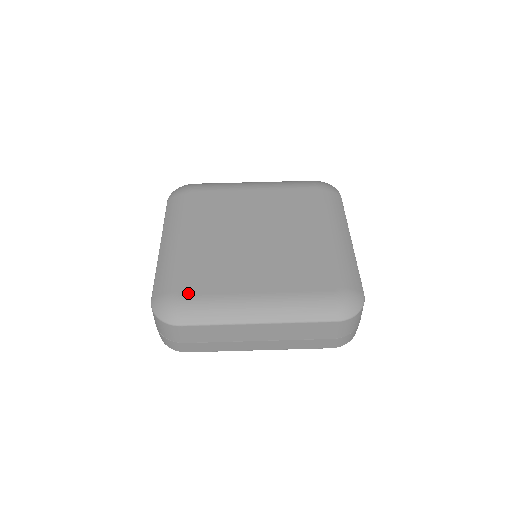
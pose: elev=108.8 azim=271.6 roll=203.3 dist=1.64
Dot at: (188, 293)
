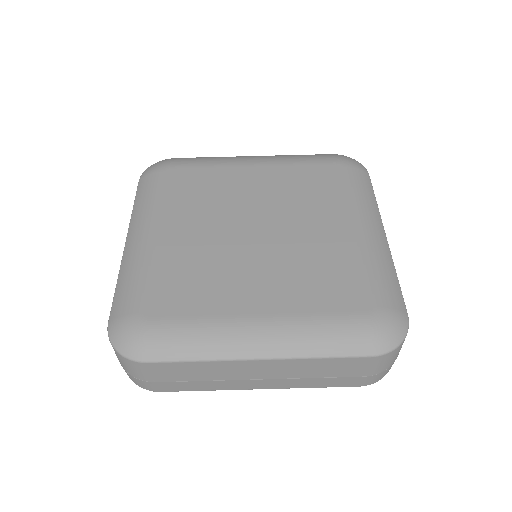
Dot at: (159, 314)
